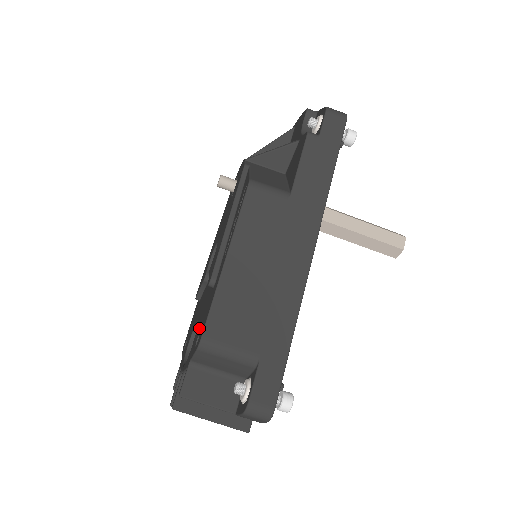
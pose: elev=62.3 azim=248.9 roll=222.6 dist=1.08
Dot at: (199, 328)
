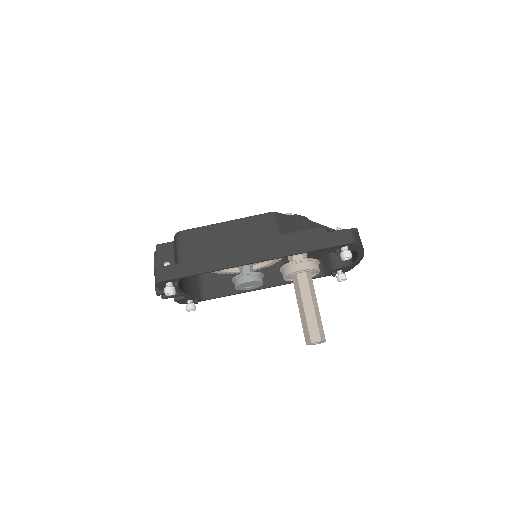
Dot at: occluded
